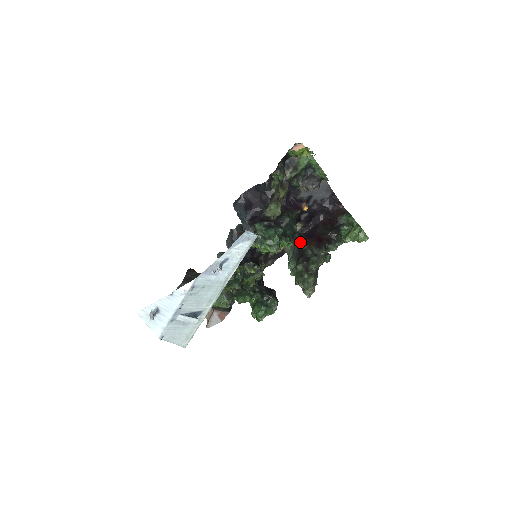
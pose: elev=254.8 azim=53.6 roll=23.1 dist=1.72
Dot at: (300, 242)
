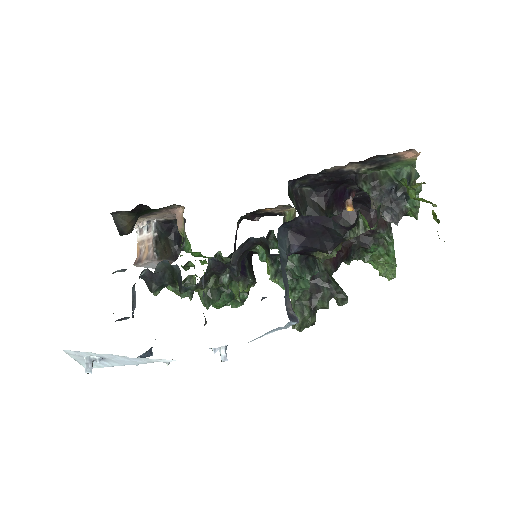
Dot at: occluded
